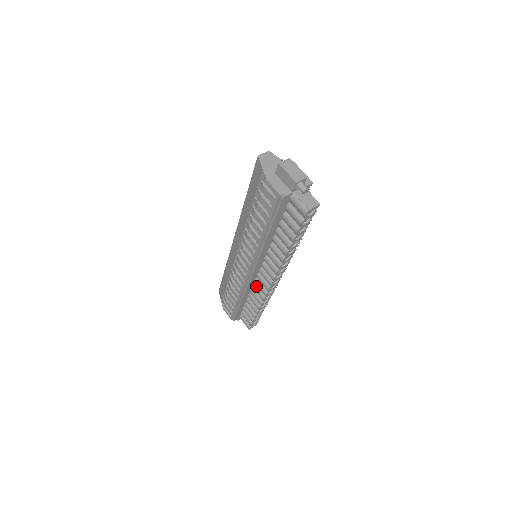
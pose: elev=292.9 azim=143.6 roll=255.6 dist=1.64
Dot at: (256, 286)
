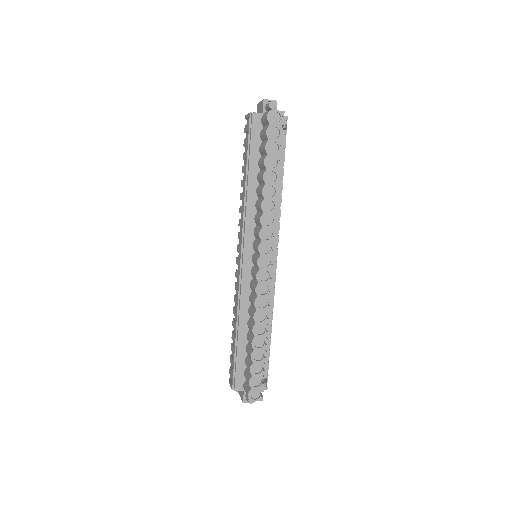
Dot at: (252, 294)
